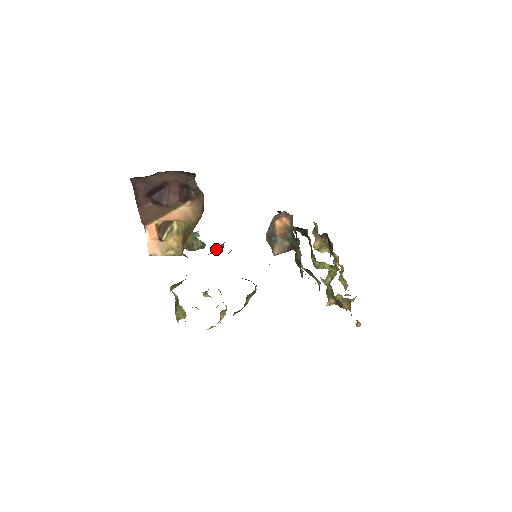
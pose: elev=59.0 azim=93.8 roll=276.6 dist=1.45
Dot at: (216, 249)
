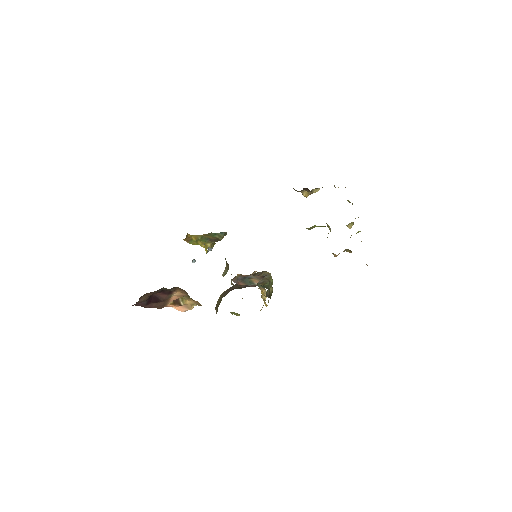
Dot at: (224, 274)
